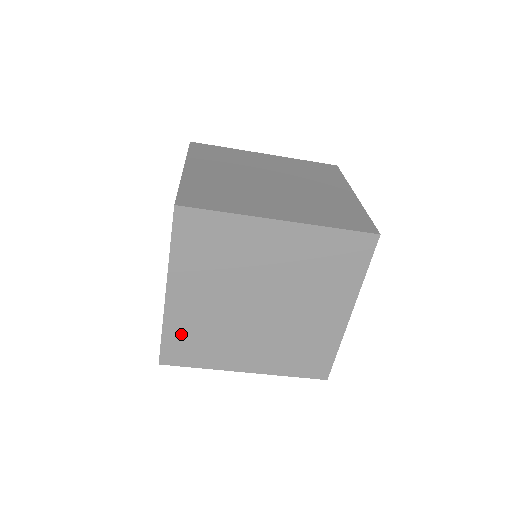
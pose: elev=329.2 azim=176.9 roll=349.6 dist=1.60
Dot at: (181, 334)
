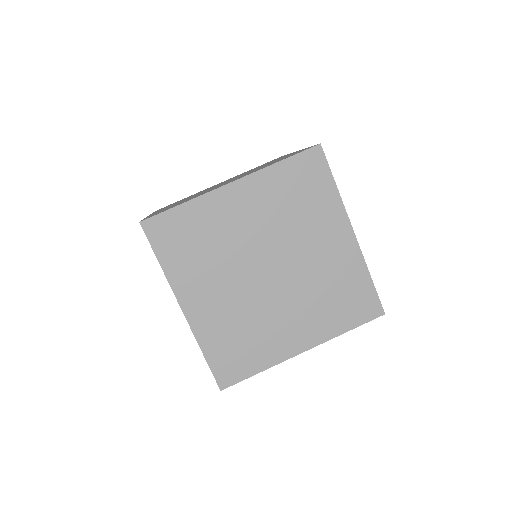
Dot at: (220, 345)
